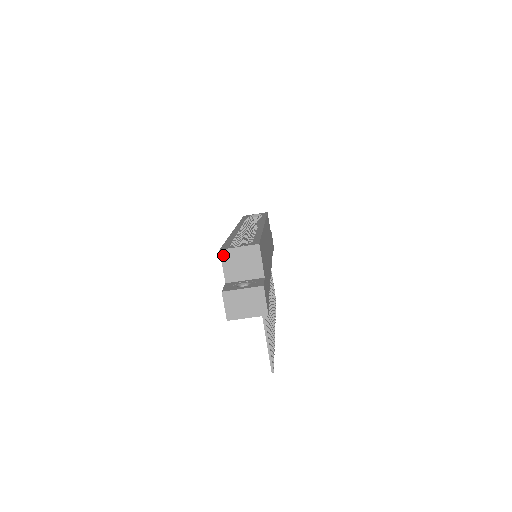
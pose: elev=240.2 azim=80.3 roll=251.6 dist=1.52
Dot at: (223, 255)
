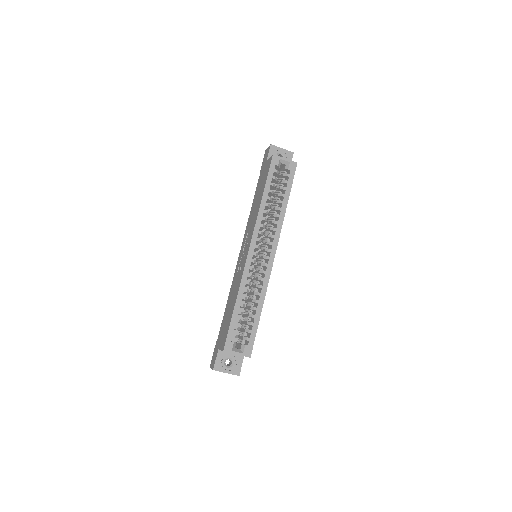
Dot at: (224, 351)
